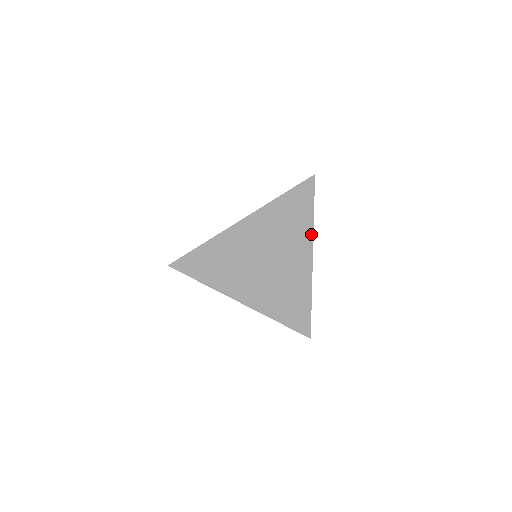
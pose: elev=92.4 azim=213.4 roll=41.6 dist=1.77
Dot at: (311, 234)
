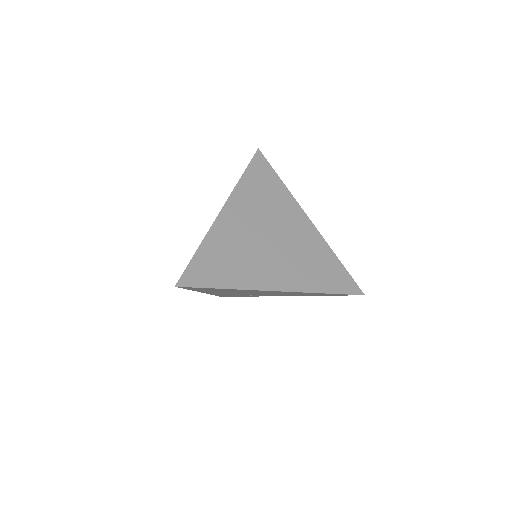
Dot at: (292, 198)
